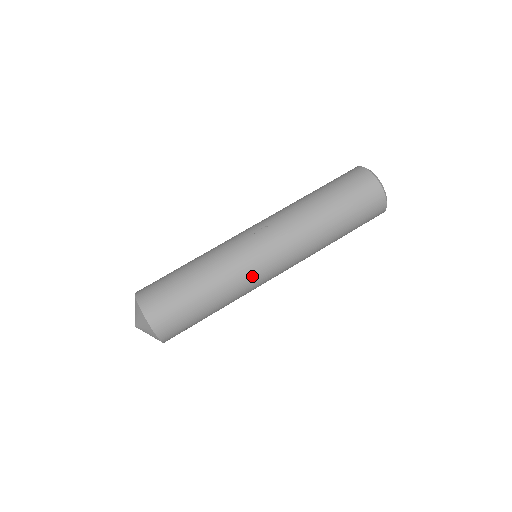
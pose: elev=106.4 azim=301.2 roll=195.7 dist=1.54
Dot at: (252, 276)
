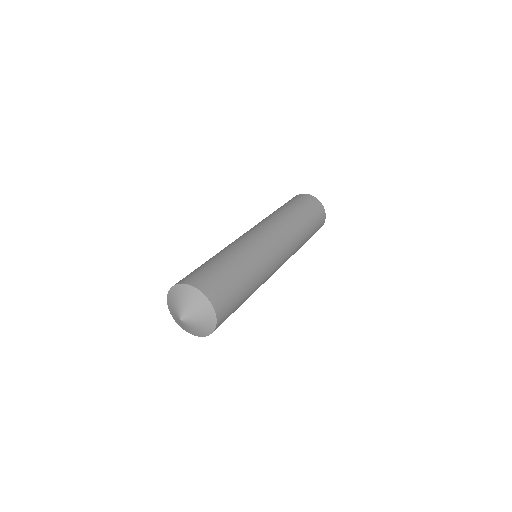
Dot at: (247, 239)
